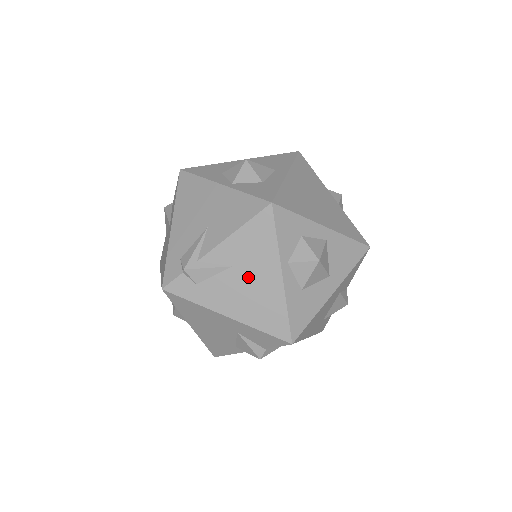
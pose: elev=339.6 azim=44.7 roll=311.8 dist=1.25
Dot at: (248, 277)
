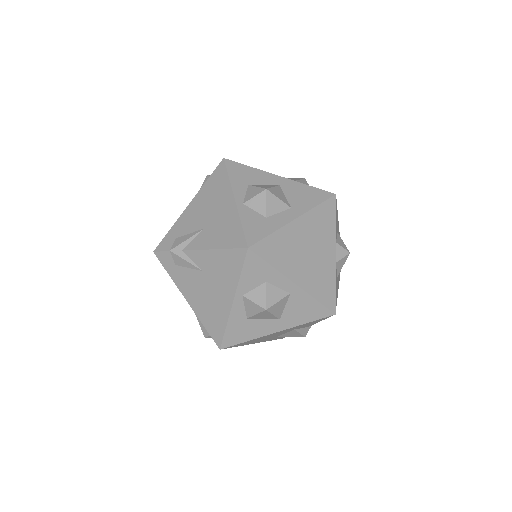
Dot at: (210, 286)
